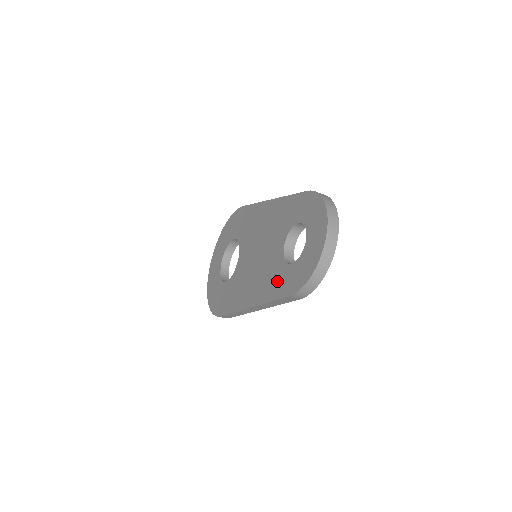
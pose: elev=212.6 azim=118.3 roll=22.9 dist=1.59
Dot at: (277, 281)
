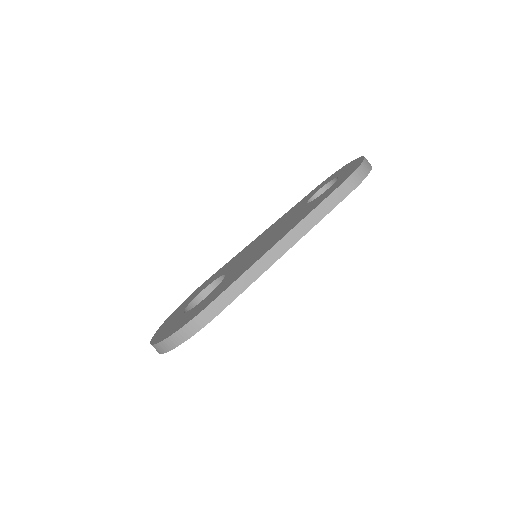
Dot at: (315, 202)
